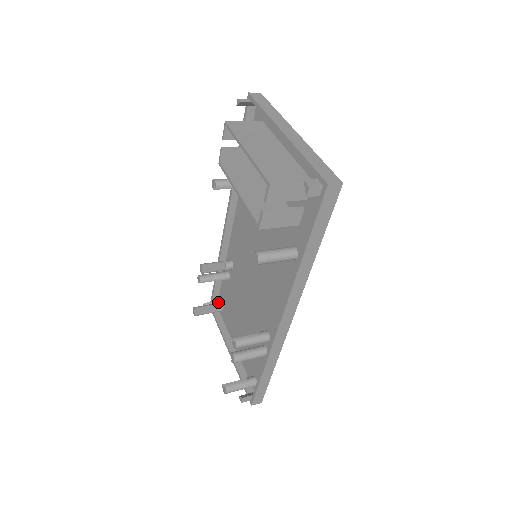
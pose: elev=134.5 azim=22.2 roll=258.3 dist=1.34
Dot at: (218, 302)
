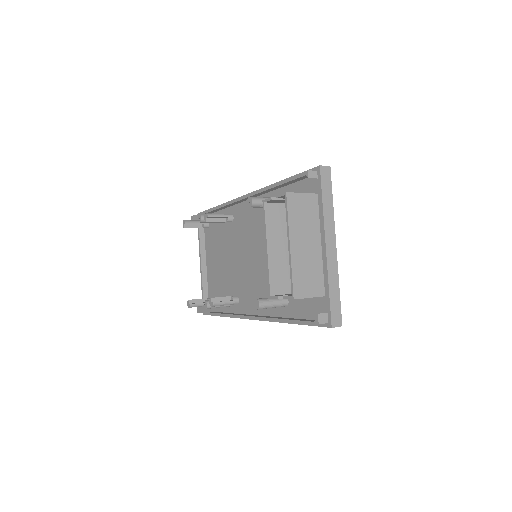
Dot at: occluded
